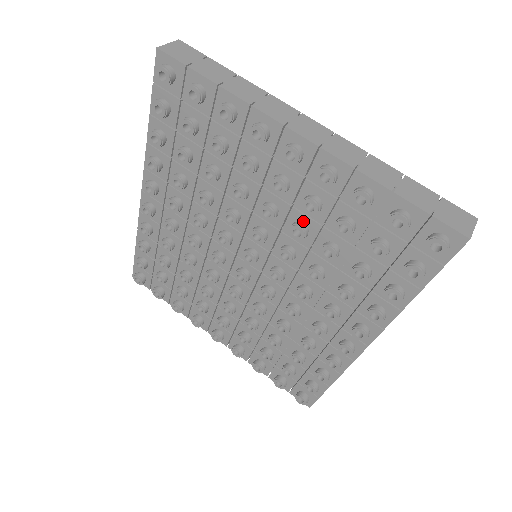
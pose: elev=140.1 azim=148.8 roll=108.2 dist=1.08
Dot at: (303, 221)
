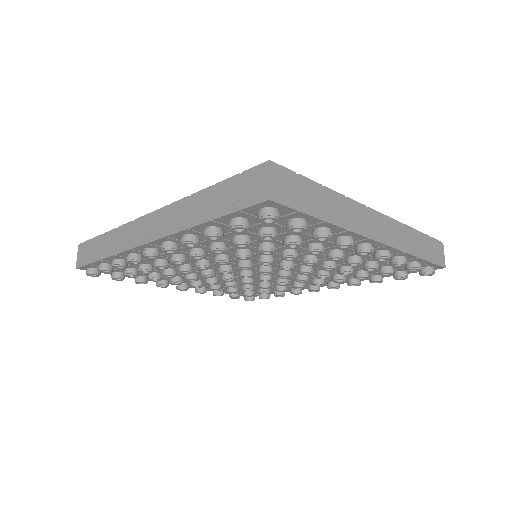
Dot at: (335, 261)
